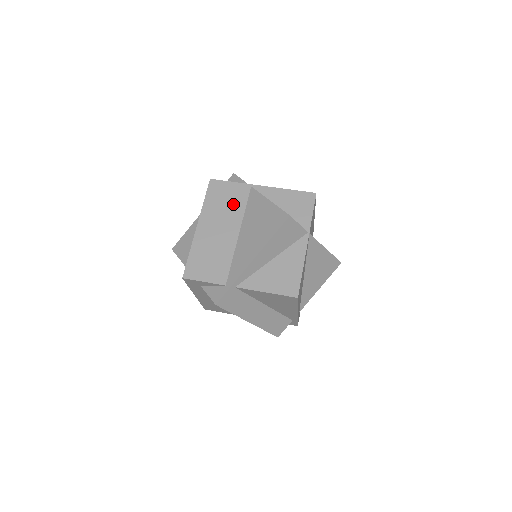
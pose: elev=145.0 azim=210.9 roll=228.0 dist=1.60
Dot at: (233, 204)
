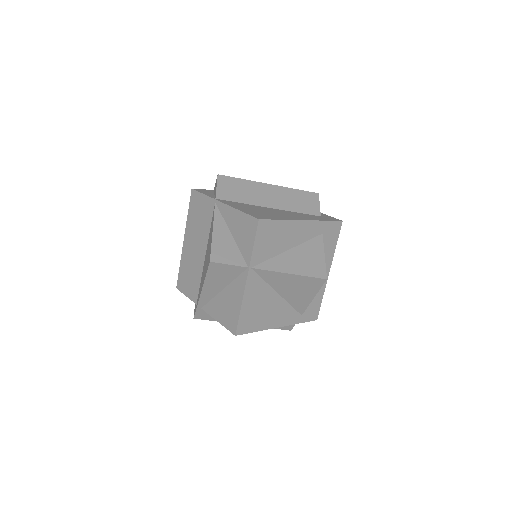
Dot at: (203, 221)
